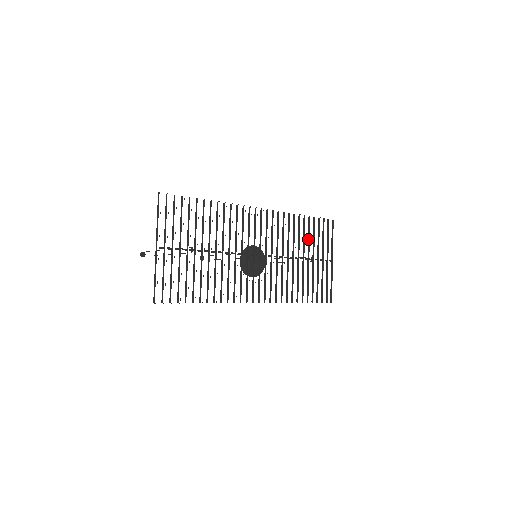
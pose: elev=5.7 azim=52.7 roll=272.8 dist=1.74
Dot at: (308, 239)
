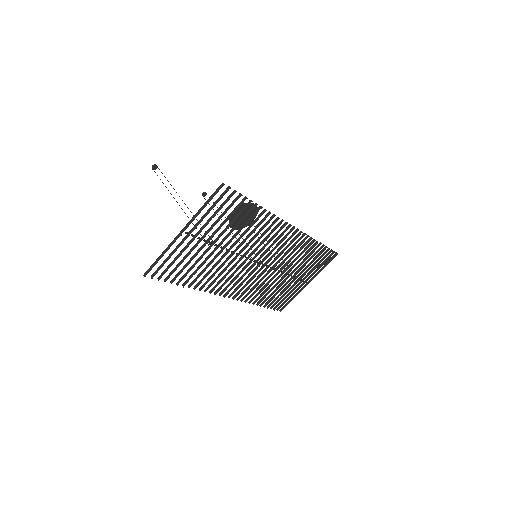
Dot at: (307, 262)
